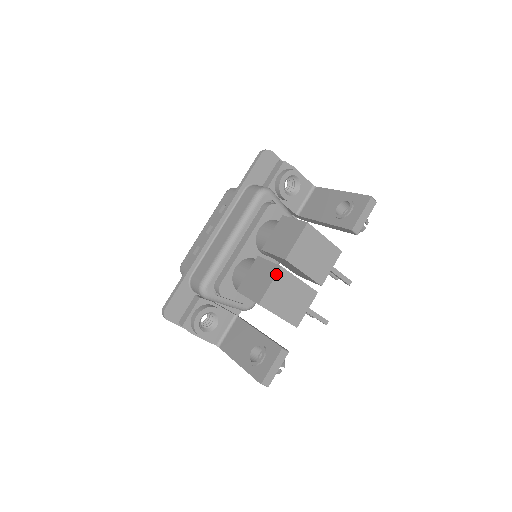
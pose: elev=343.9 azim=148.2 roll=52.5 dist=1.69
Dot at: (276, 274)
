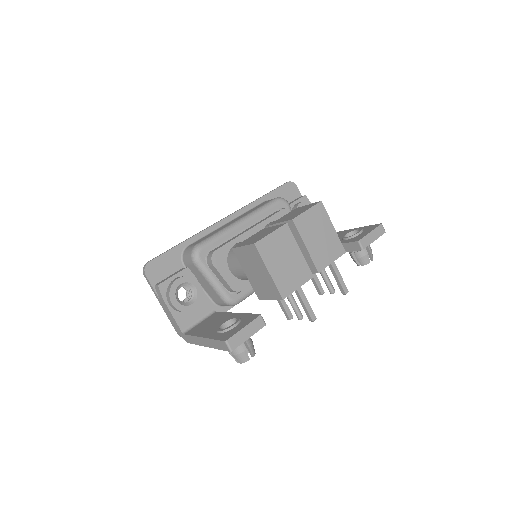
Dot at: (280, 227)
